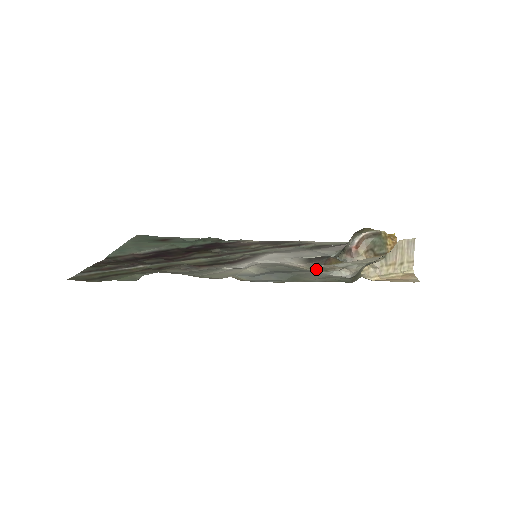
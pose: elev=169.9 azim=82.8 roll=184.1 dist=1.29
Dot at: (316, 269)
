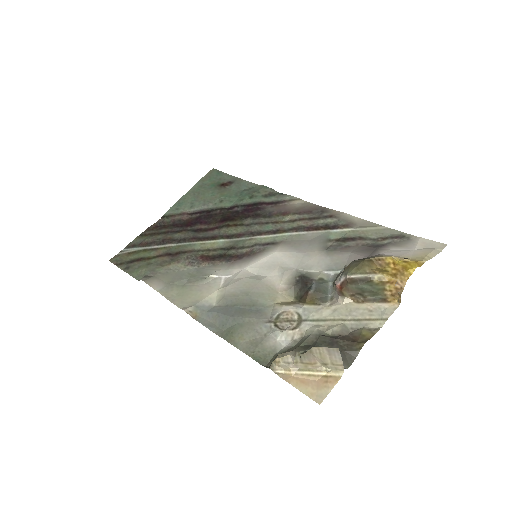
Dot at: (273, 313)
